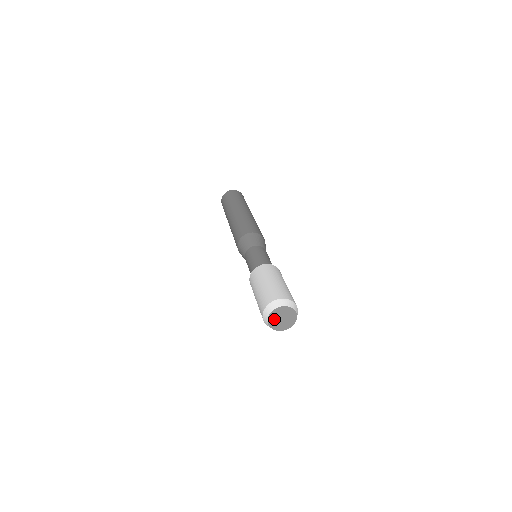
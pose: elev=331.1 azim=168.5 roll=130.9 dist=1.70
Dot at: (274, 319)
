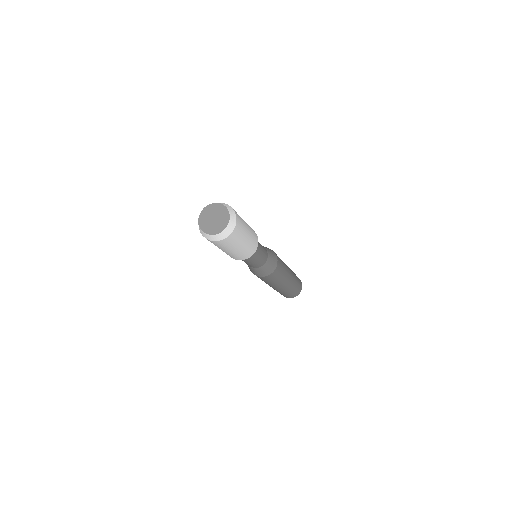
Dot at: (206, 217)
